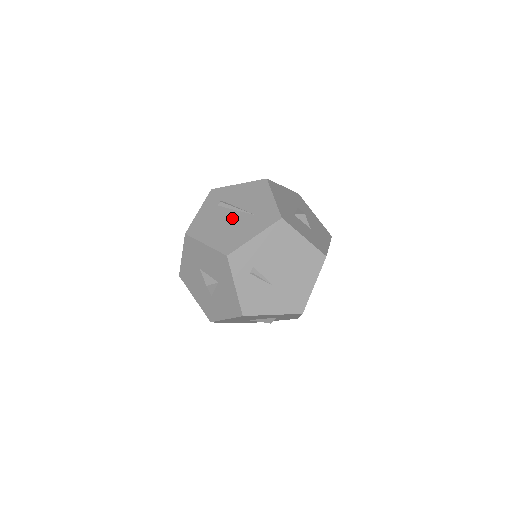
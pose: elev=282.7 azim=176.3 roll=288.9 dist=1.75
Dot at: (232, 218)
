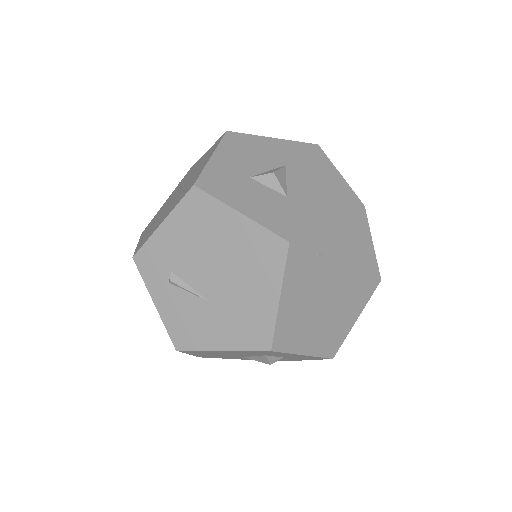
Dot at: (171, 201)
